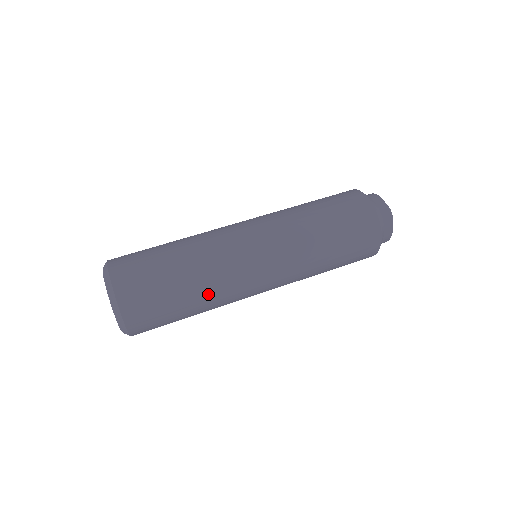
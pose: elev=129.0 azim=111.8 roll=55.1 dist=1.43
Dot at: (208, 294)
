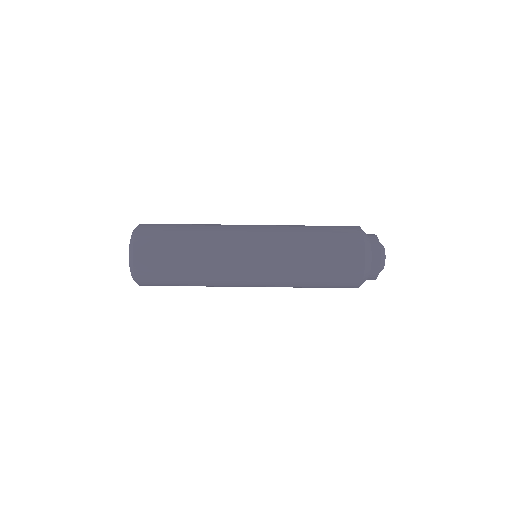
Dot at: occluded
